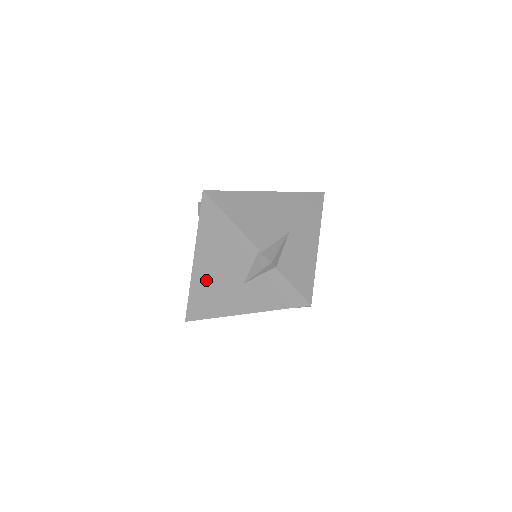
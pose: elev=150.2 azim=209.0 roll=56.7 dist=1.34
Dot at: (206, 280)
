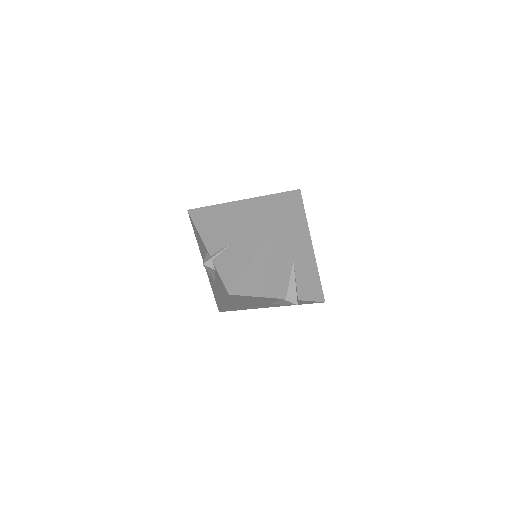
Dot at: (236, 306)
